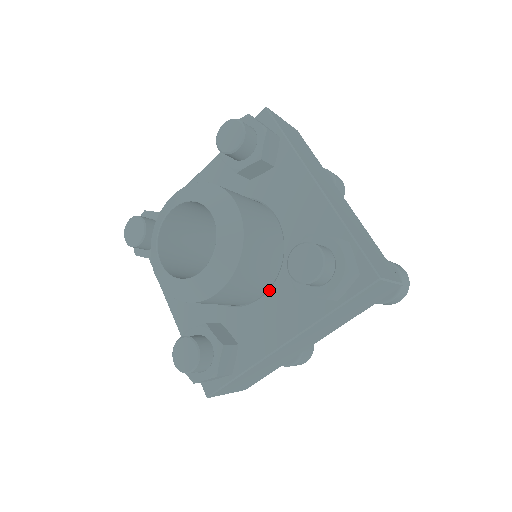
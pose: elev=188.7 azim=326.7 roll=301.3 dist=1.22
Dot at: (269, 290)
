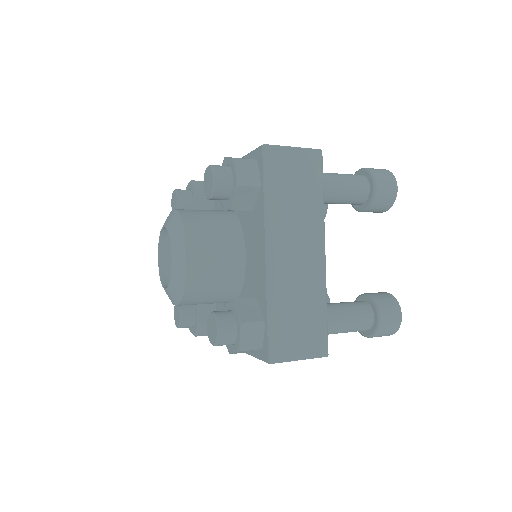
Dot at: occluded
